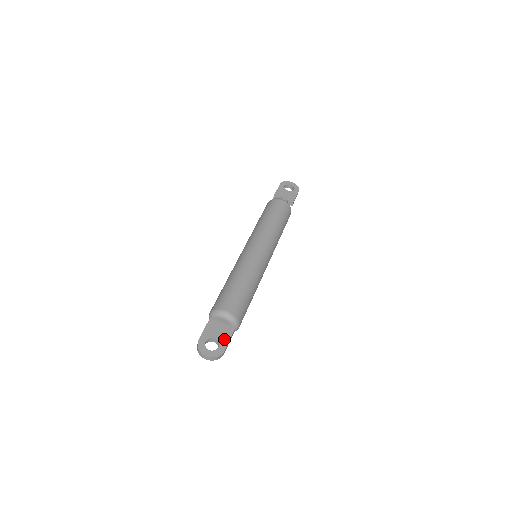
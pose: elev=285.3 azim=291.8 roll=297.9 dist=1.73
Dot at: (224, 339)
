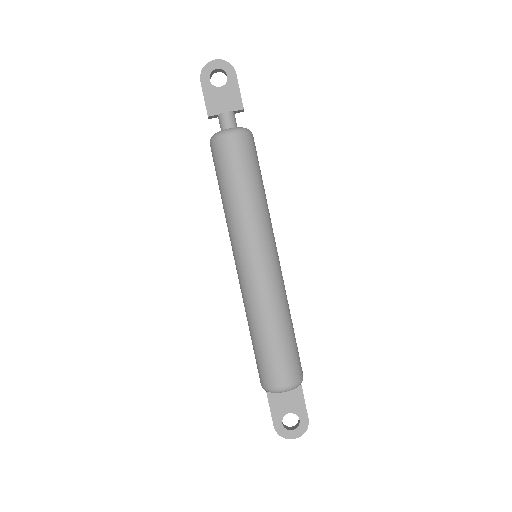
Dot at: (299, 407)
